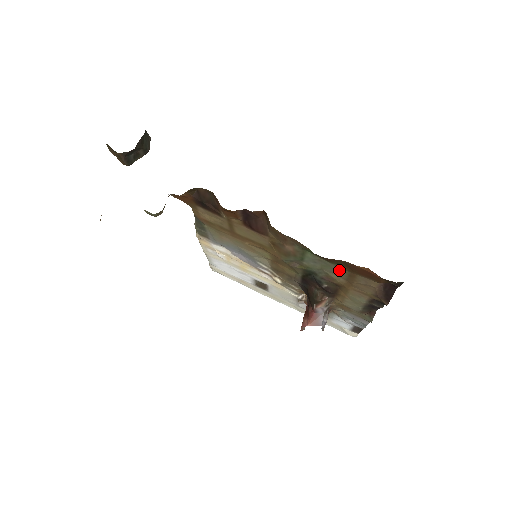
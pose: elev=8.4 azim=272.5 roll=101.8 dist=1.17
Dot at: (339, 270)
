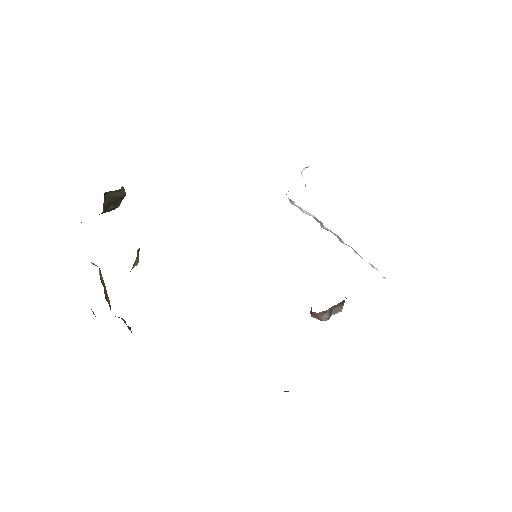
Dot at: occluded
